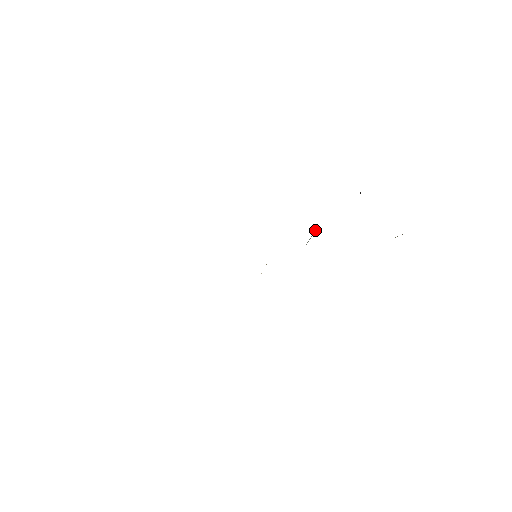
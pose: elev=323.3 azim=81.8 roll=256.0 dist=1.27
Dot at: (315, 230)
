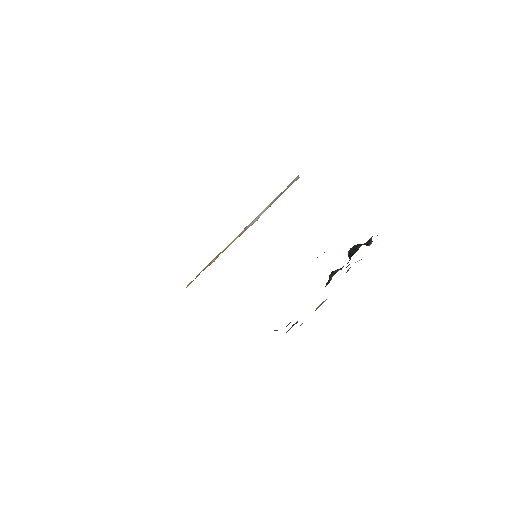
Dot at: (324, 252)
